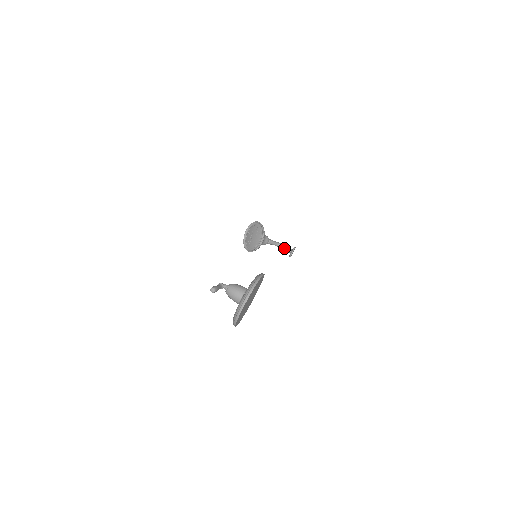
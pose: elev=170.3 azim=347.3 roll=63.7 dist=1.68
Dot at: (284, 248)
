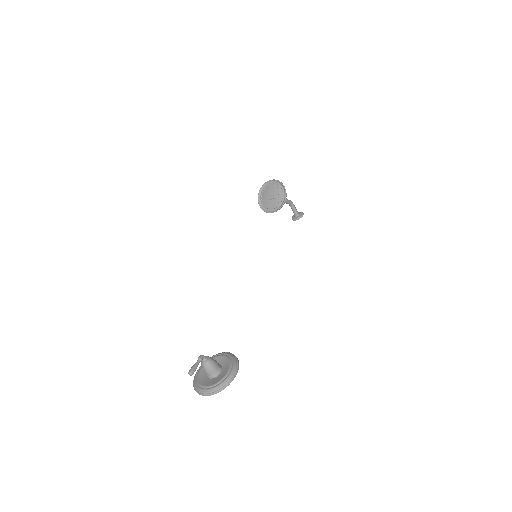
Dot at: (293, 210)
